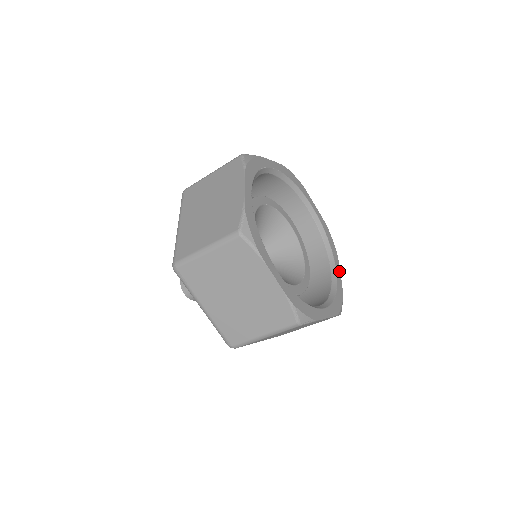
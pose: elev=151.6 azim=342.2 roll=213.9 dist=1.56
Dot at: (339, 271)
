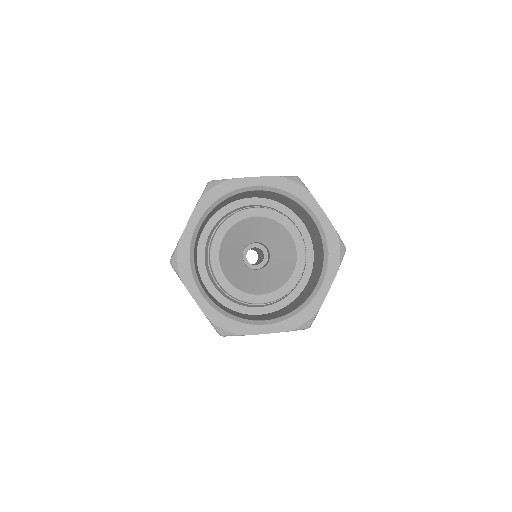
Dot at: (329, 285)
